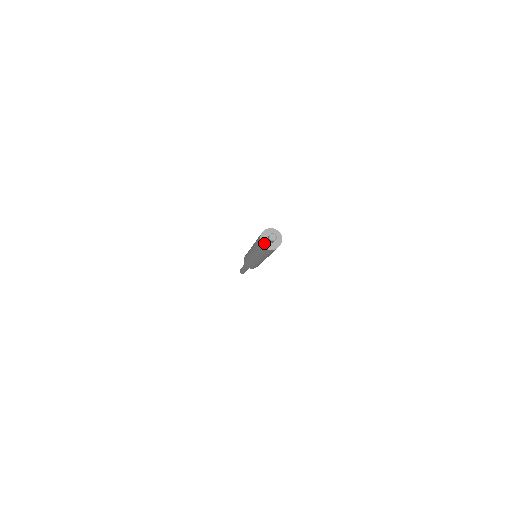
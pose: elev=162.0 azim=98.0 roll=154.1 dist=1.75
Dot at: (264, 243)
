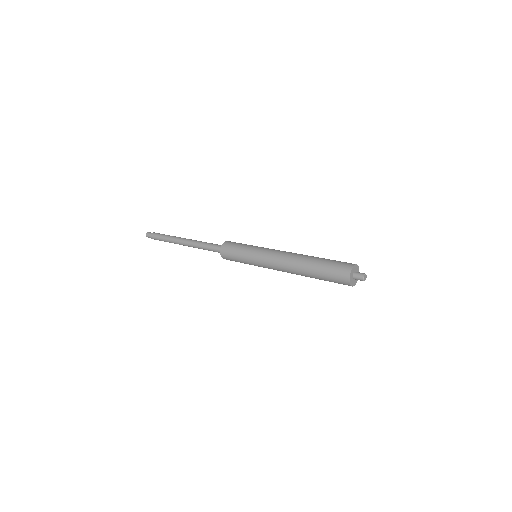
Dot at: (351, 278)
